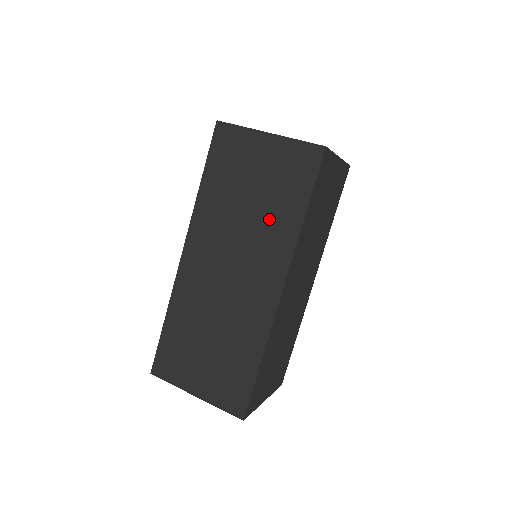
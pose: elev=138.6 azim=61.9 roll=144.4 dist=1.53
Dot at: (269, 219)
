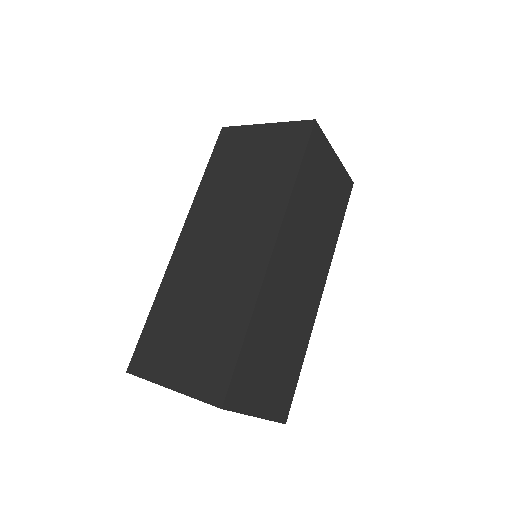
Dot at: (262, 189)
